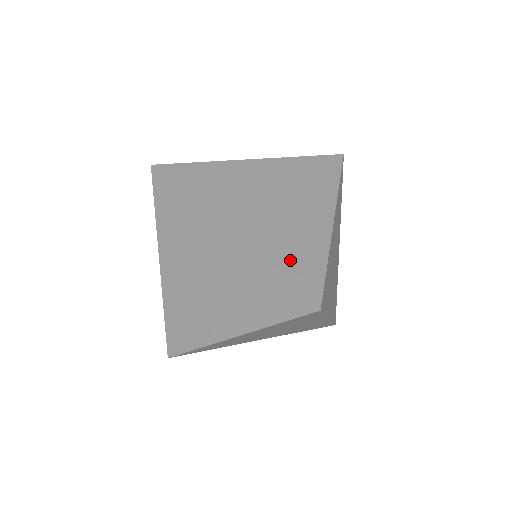
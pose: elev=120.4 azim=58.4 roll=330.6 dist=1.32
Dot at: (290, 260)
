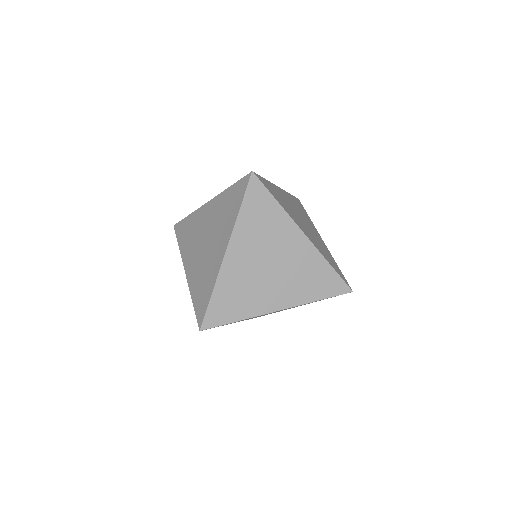
Dot at: (317, 287)
